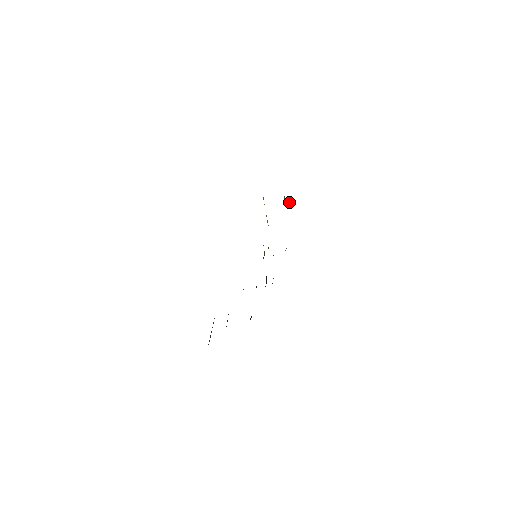
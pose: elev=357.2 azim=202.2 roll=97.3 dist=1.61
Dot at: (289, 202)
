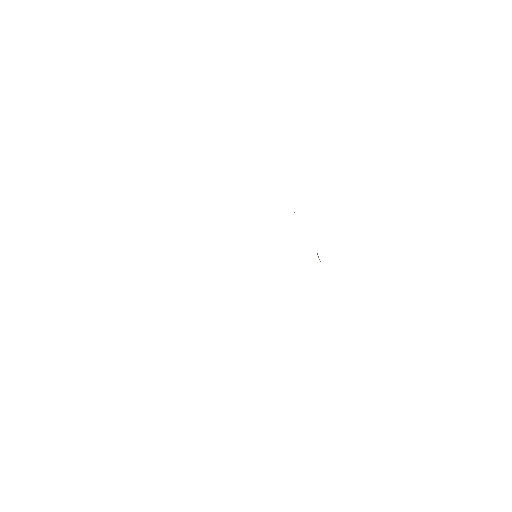
Dot at: occluded
